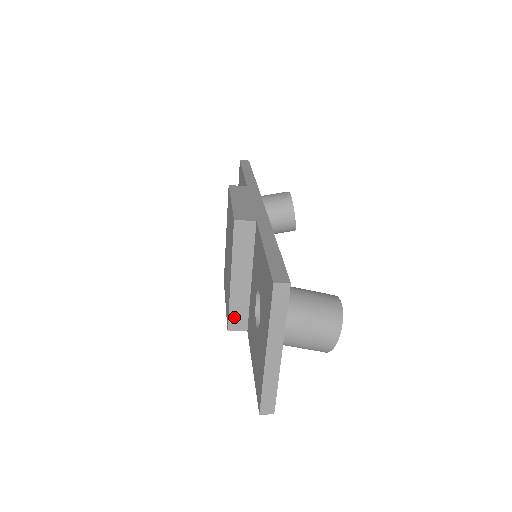
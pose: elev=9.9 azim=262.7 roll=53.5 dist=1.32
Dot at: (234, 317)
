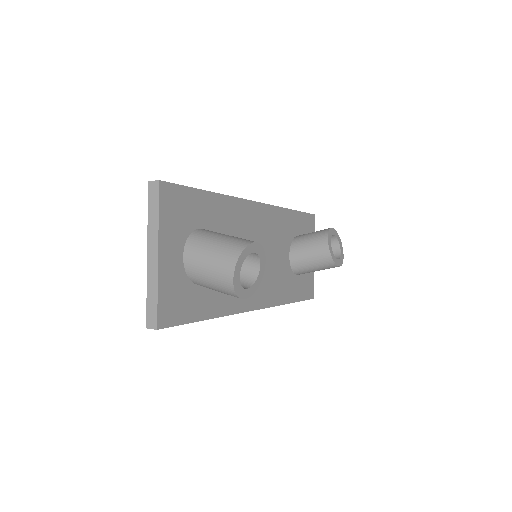
Dot at: occluded
